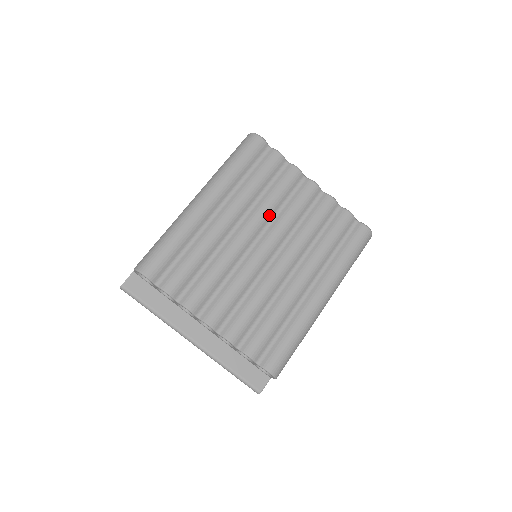
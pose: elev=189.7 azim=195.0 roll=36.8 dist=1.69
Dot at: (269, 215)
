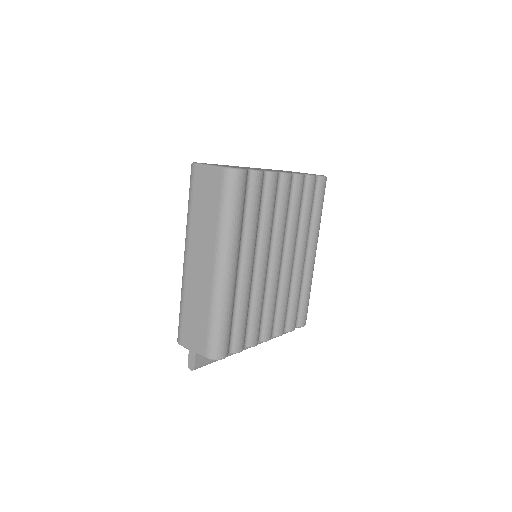
Dot at: (271, 233)
